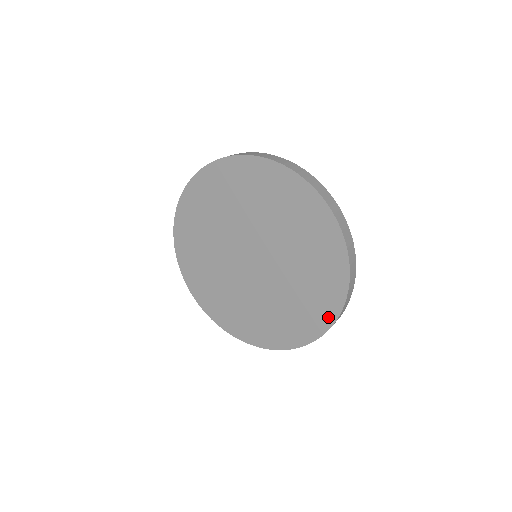
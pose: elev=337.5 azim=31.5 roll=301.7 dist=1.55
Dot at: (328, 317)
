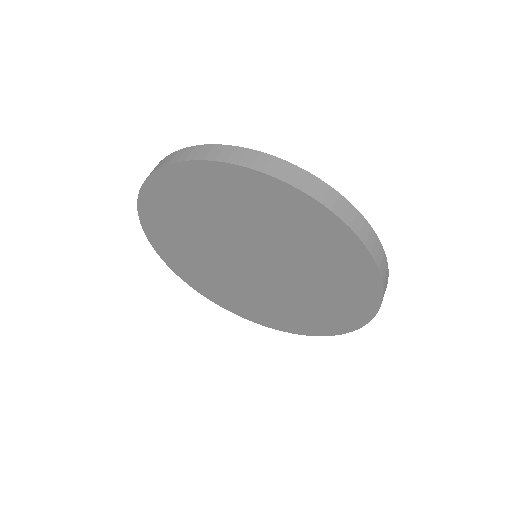
Dot at: (365, 267)
